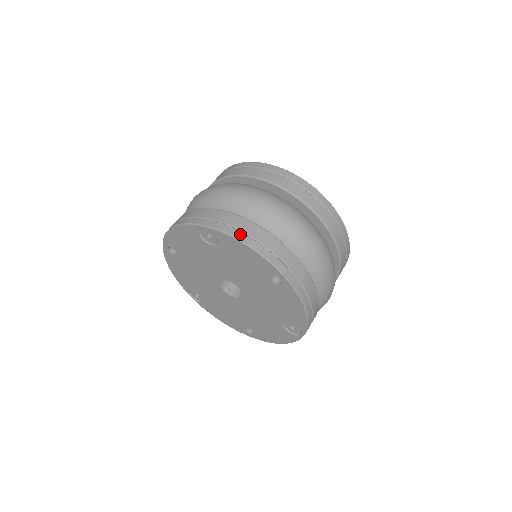
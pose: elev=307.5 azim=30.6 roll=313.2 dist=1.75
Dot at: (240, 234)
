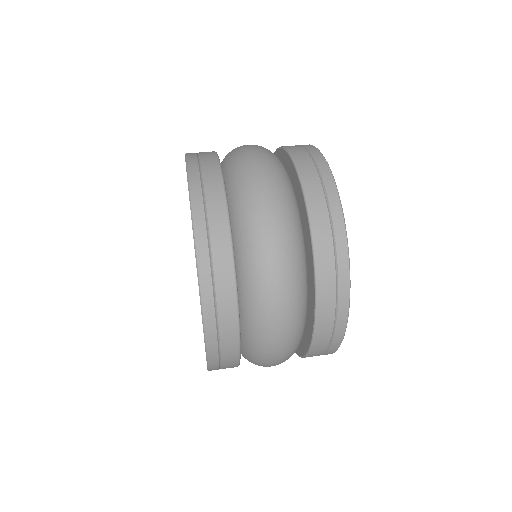
Dot at: occluded
